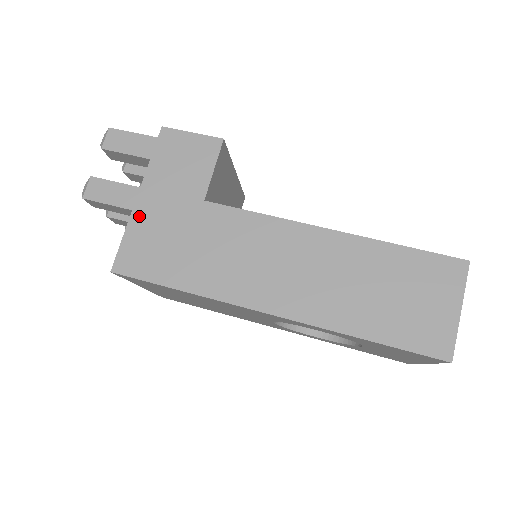
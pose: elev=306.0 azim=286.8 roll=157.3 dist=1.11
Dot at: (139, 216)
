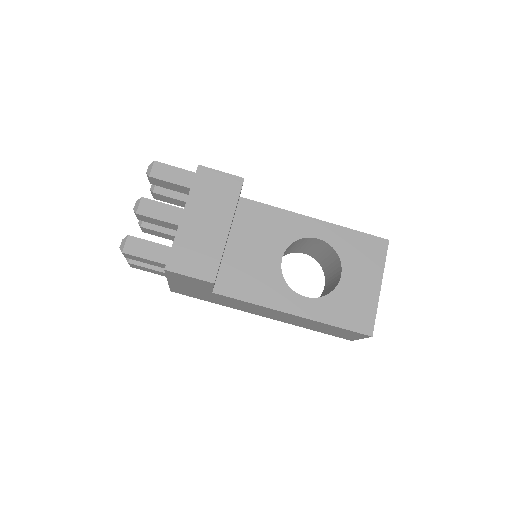
Dot at: (174, 286)
